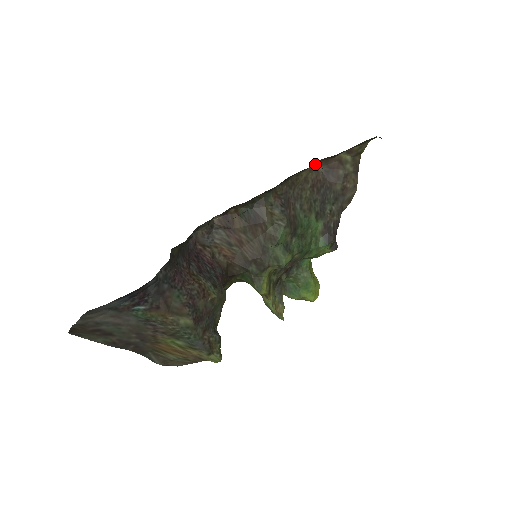
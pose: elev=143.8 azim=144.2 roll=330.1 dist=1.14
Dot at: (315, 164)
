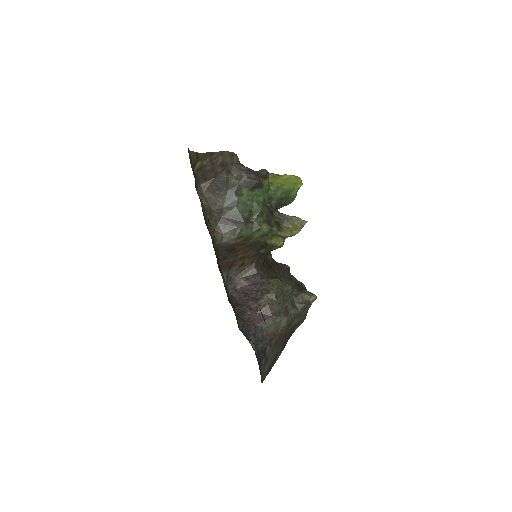
Dot at: (197, 190)
